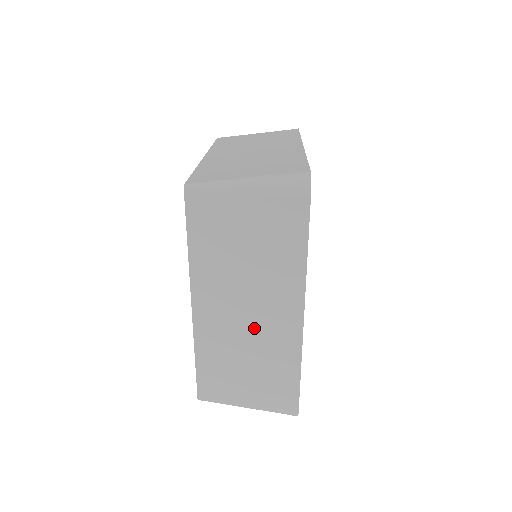
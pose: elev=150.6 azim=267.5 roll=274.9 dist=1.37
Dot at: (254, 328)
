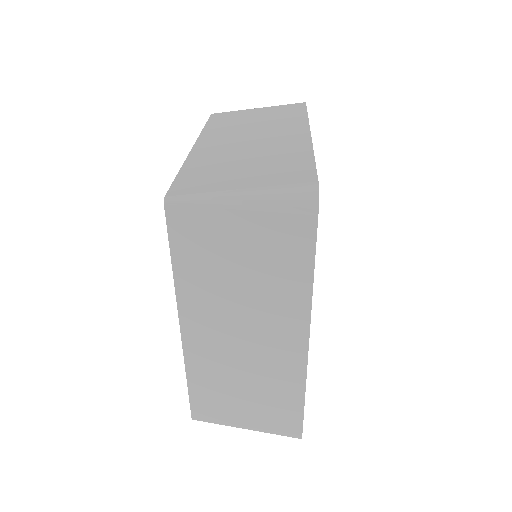
Dot at: (252, 354)
